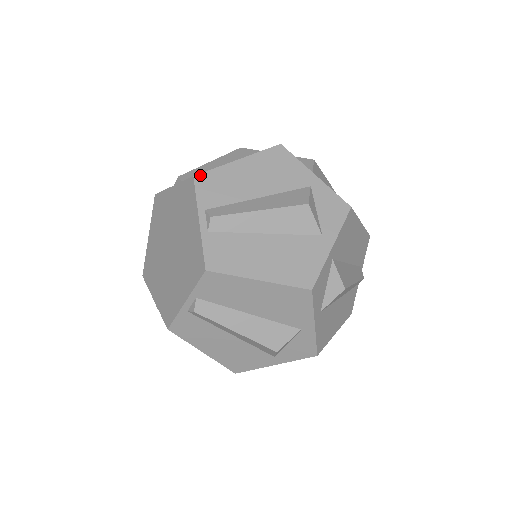
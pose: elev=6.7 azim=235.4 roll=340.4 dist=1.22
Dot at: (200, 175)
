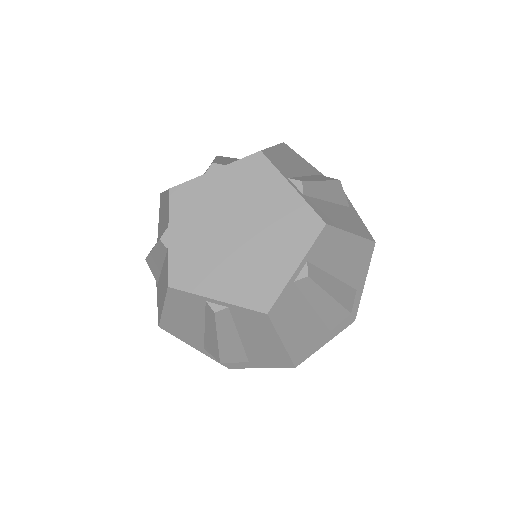
Dot at: (264, 151)
